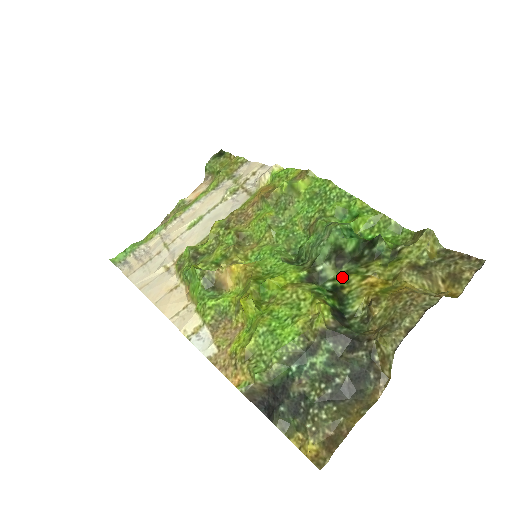
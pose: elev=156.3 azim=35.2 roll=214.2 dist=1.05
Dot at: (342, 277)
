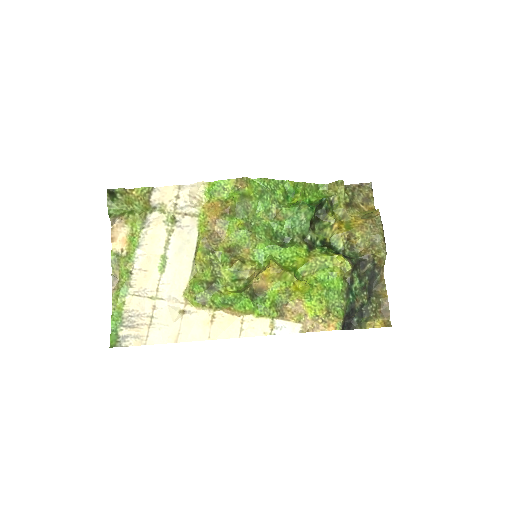
Dot at: (320, 234)
